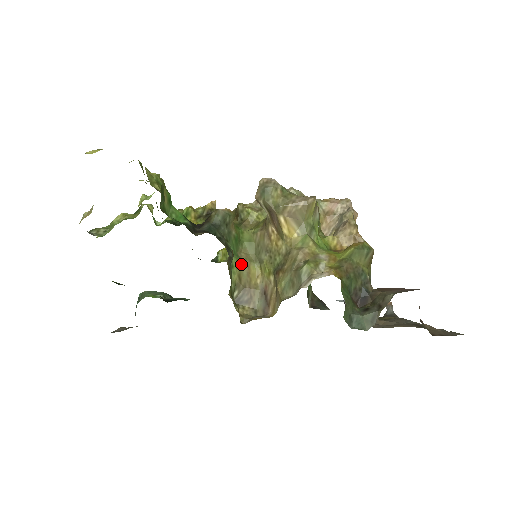
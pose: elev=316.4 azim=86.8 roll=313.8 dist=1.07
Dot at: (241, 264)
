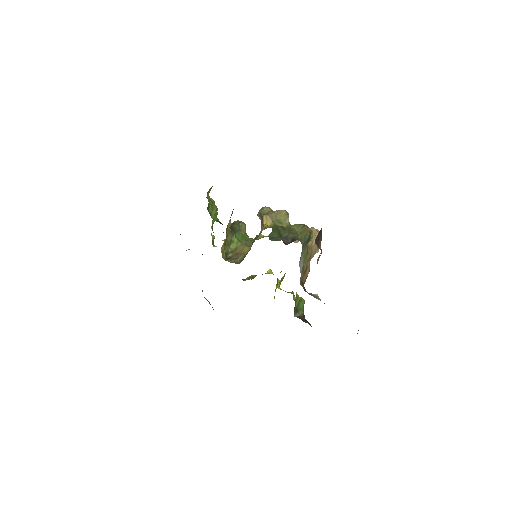
Dot at: (240, 245)
